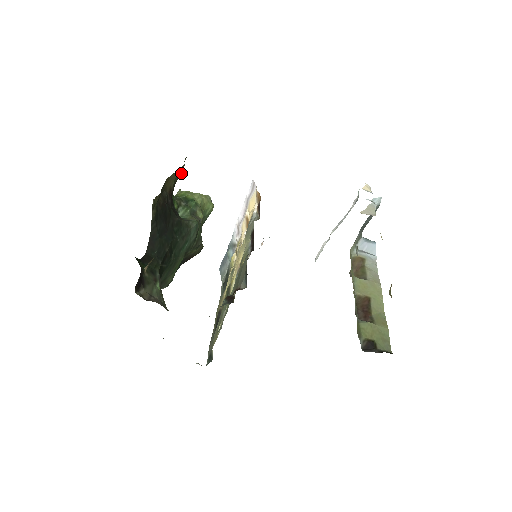
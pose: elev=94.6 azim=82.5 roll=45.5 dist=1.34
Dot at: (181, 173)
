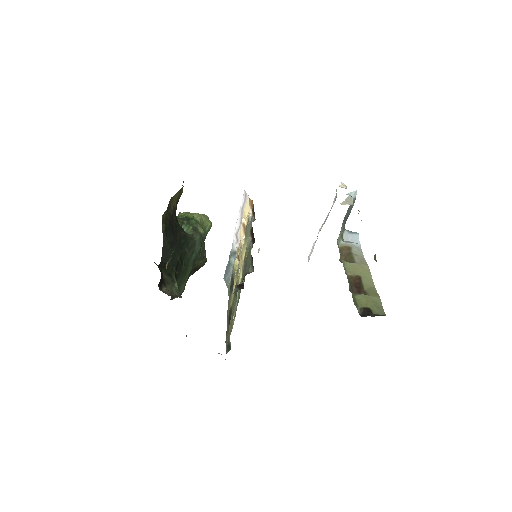
Dot at: (181, 194)
